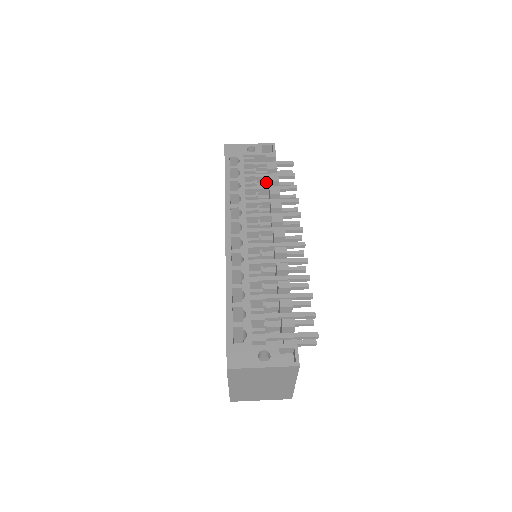
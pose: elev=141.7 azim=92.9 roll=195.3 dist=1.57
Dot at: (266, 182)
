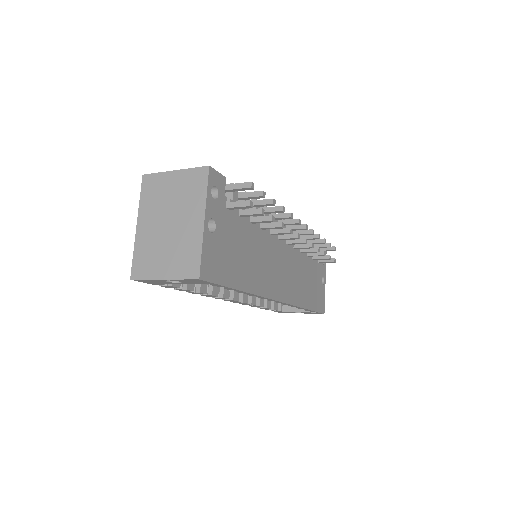
Dot at: occluded
